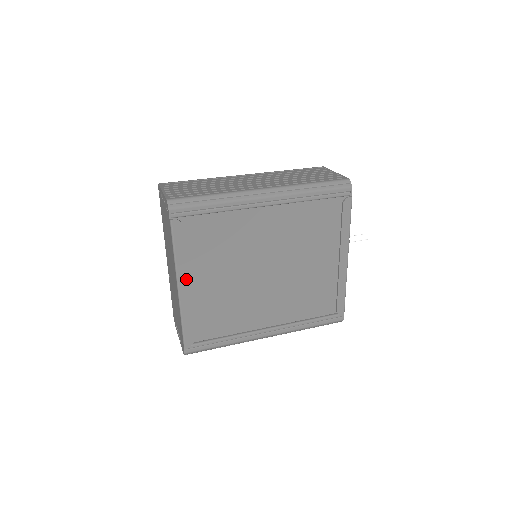
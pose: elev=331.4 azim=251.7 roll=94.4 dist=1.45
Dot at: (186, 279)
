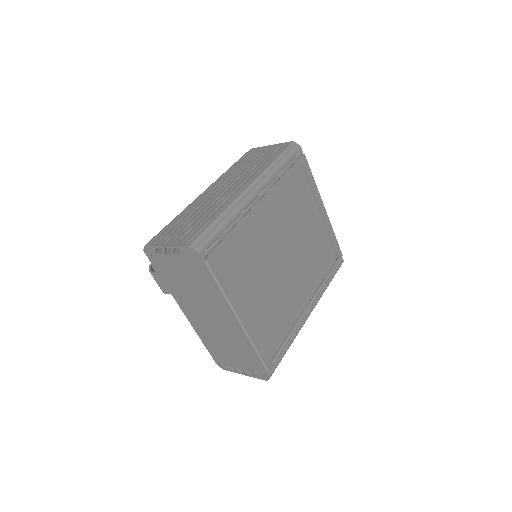
Dot at: (241, 308)
